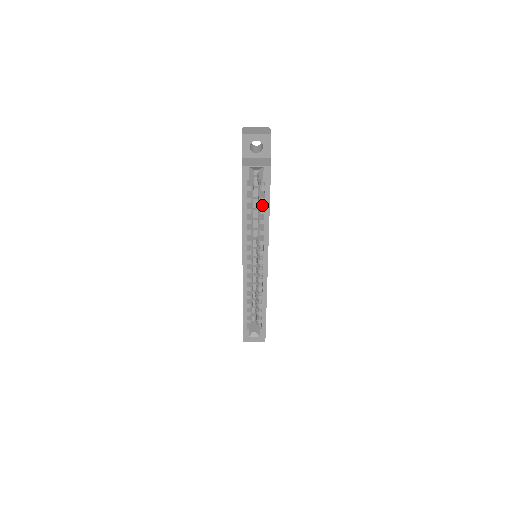
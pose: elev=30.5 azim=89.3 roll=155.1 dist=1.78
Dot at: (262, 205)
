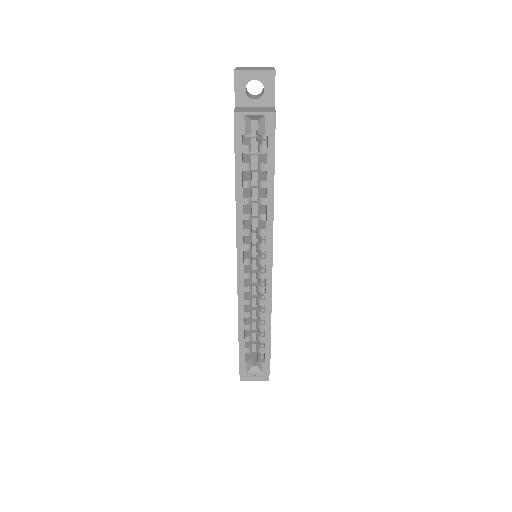
Dot at: (263, 177)
